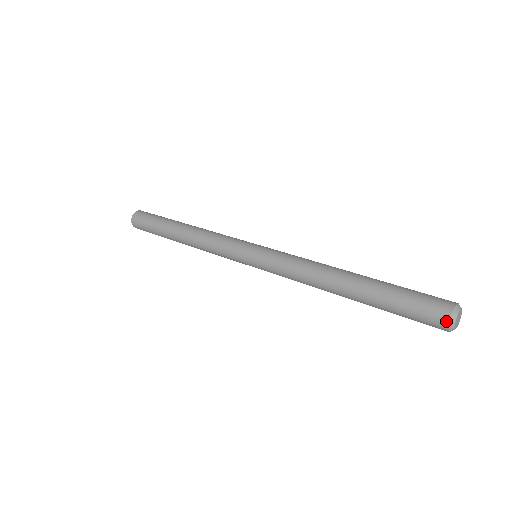
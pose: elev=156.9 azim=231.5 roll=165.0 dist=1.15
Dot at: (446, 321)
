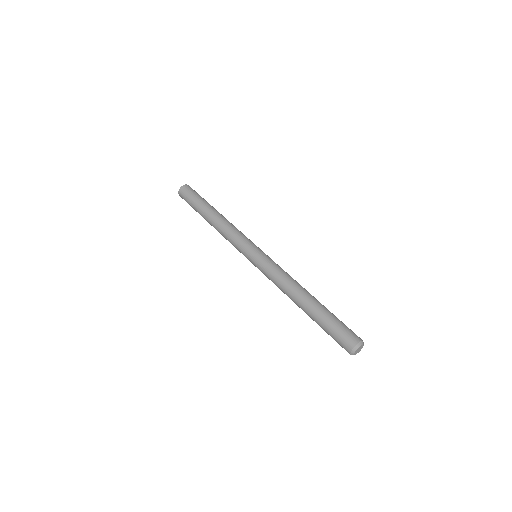
Dot at: (350, 354)
